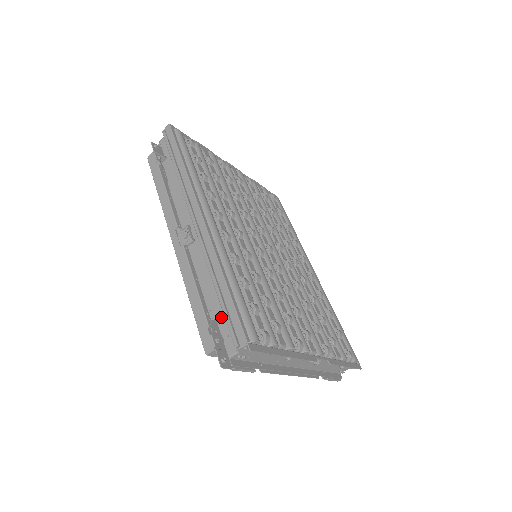
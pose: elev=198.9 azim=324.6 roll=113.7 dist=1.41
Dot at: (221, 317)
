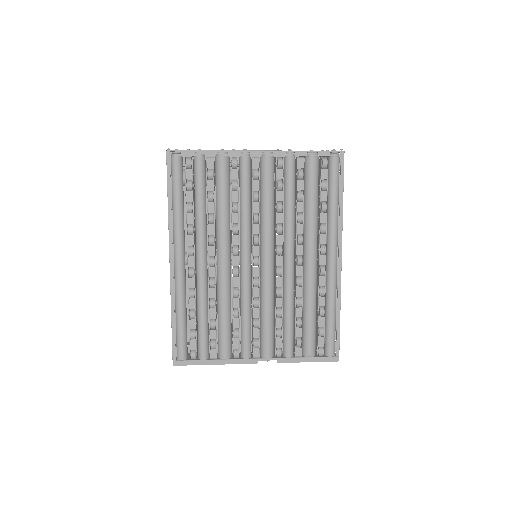
Dot at: occluded
